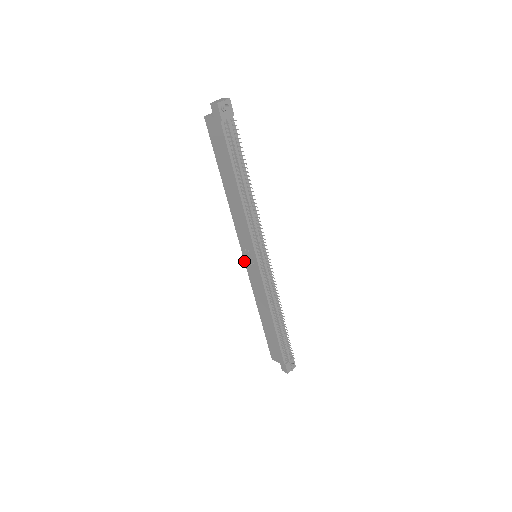
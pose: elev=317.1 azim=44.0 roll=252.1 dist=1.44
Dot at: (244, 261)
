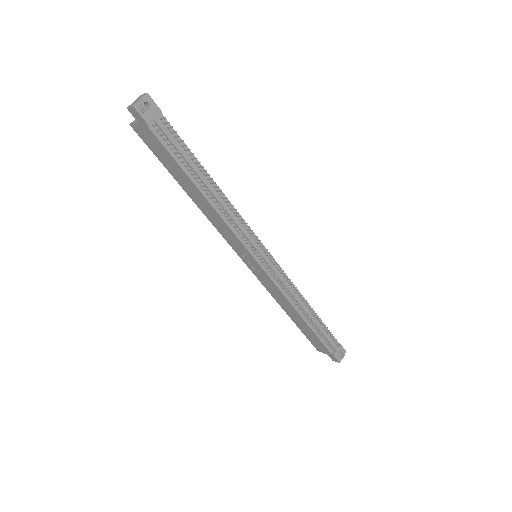
Dot at: occluded
